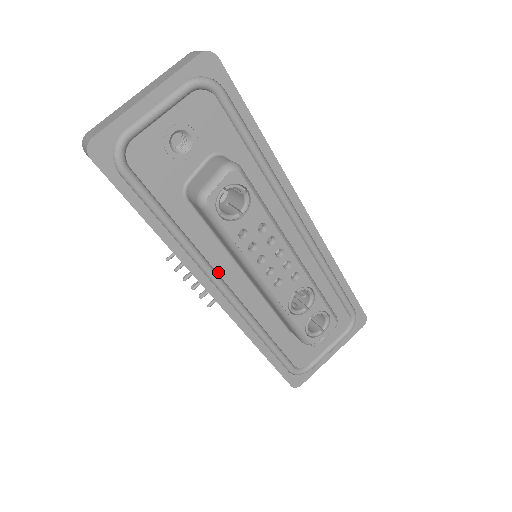
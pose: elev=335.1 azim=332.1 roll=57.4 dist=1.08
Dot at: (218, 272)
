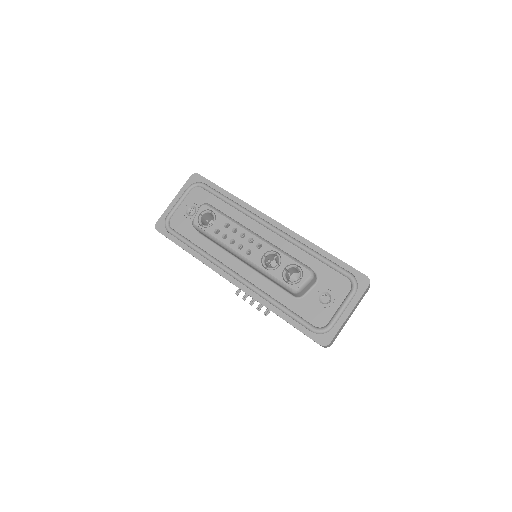
Dot at: (228, 266)
